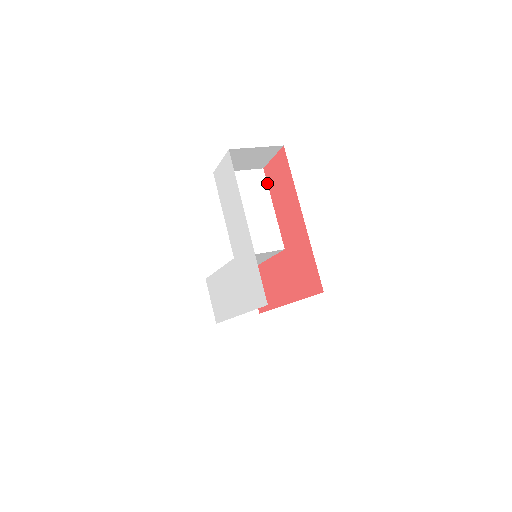
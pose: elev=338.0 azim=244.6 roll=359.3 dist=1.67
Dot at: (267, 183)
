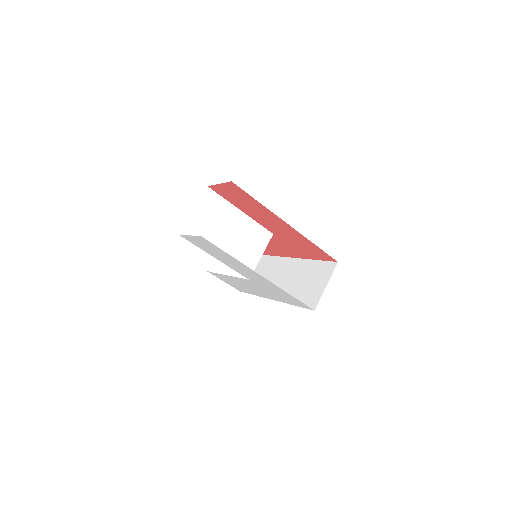
Dot at: (221, 196)
